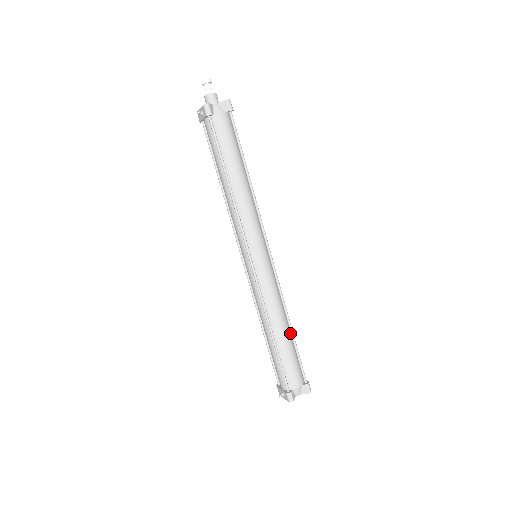
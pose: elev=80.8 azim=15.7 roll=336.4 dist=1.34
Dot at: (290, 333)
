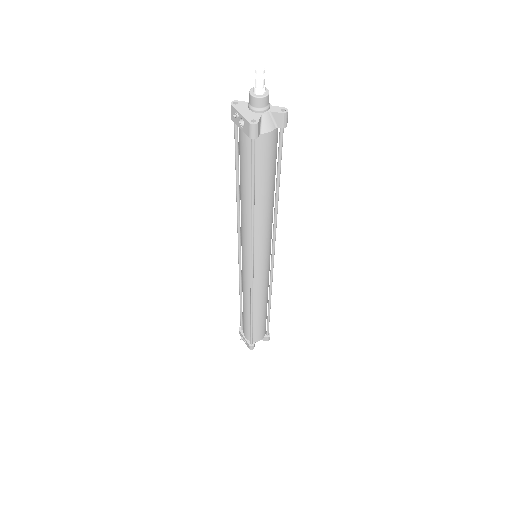
Dot at: occluded
